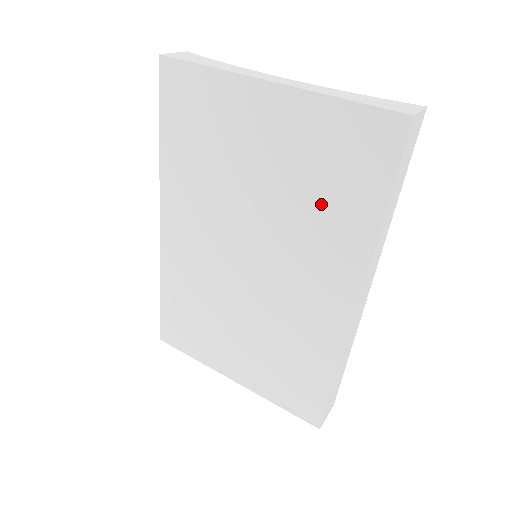
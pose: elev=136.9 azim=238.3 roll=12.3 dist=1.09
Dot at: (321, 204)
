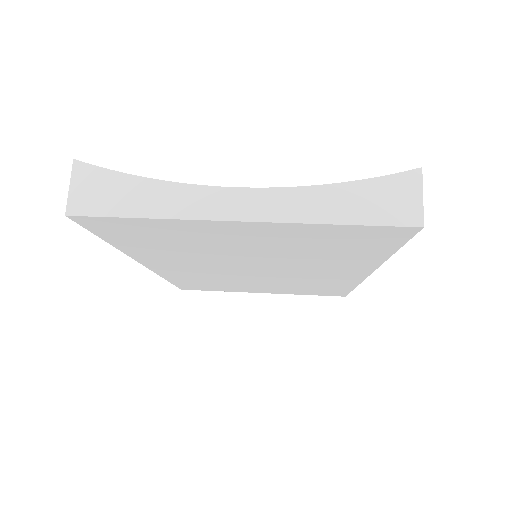
Dot at: (325, 255)
